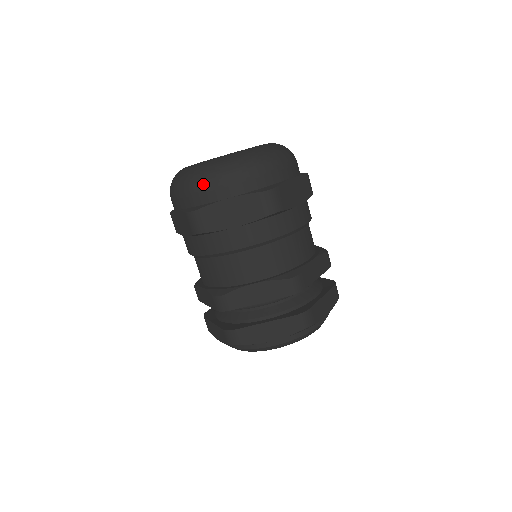
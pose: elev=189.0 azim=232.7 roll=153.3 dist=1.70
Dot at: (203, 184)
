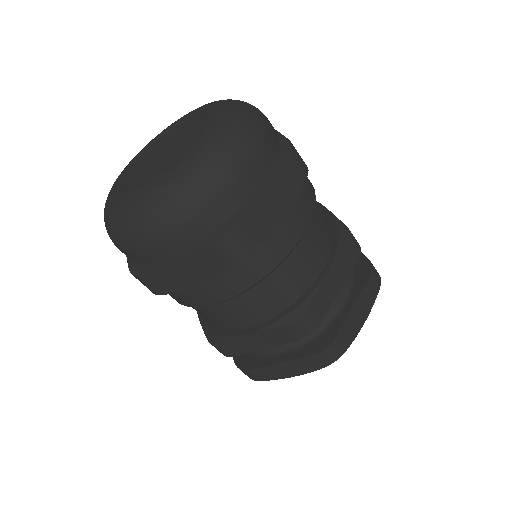
Dot at: (131, 243)
